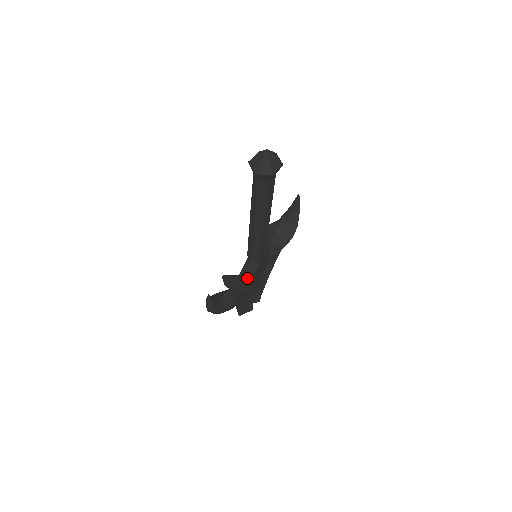
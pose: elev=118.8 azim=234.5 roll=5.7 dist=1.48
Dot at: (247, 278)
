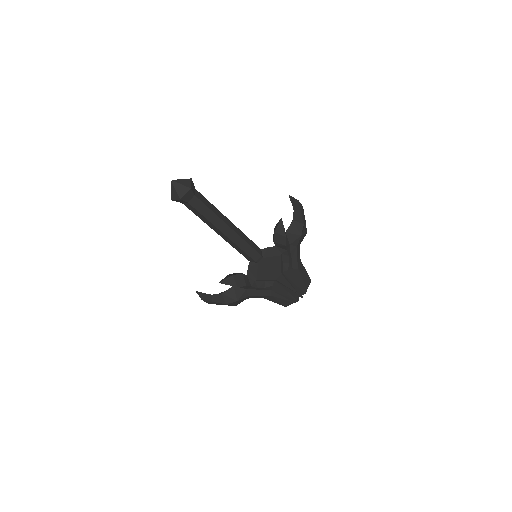
Dot at: (253, 275)
